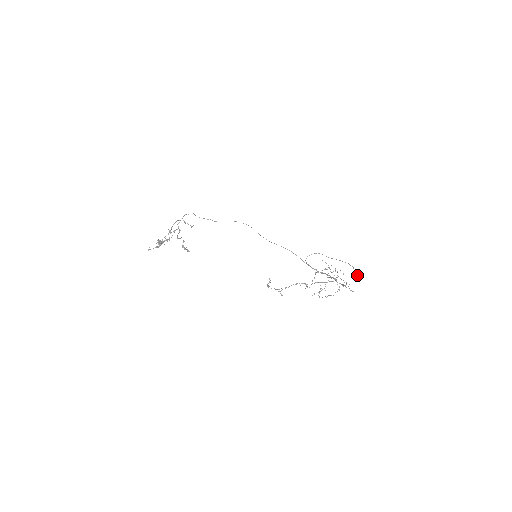
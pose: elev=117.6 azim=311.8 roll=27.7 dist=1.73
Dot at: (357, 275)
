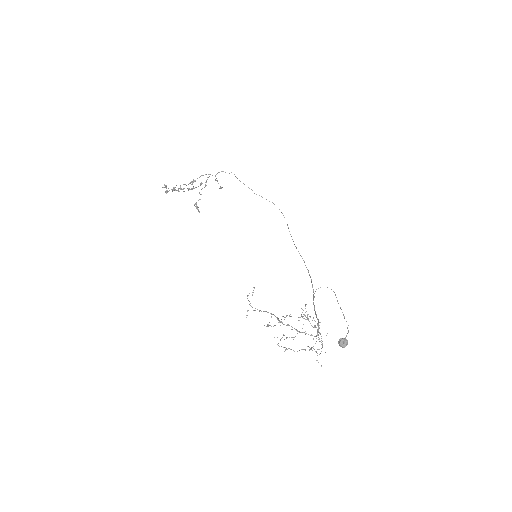
Dot at: (343, 345)
